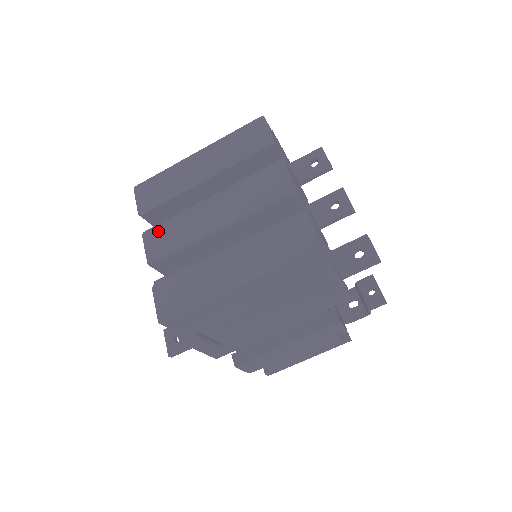
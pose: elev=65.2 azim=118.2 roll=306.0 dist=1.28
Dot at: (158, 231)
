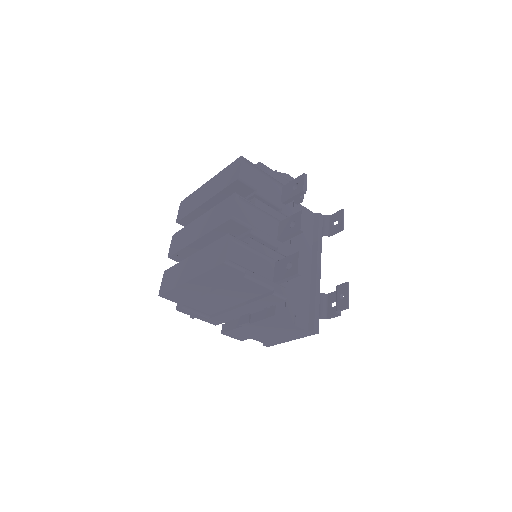
Dot at: (178, 235)
